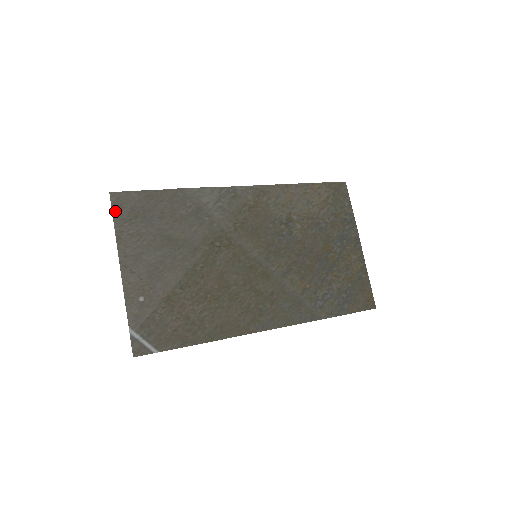
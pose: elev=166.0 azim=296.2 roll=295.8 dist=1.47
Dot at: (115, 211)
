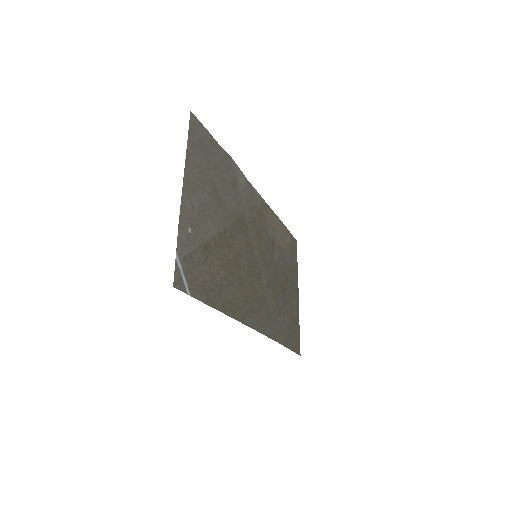
Dot at: (190, 131)
